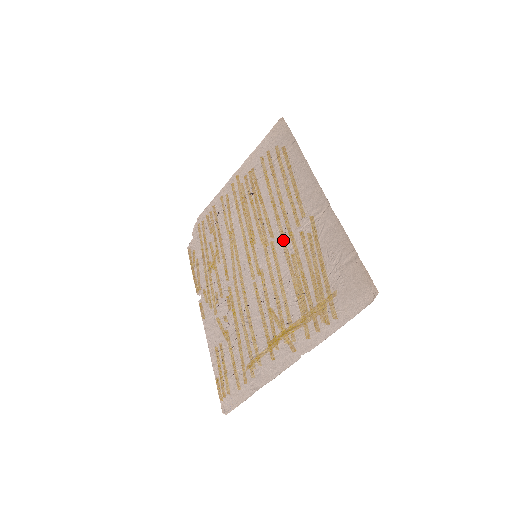
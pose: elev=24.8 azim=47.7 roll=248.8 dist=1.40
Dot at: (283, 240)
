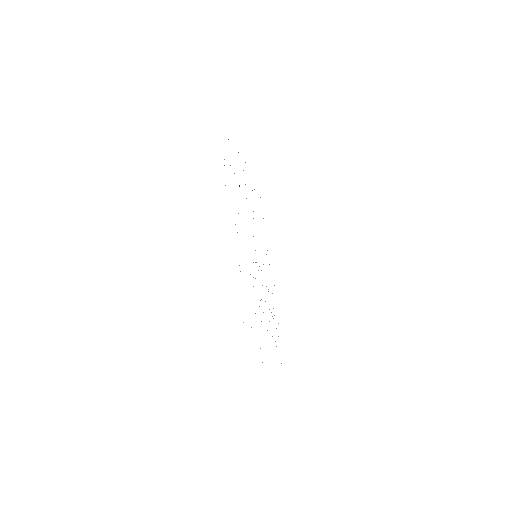
Dot at: occluded
